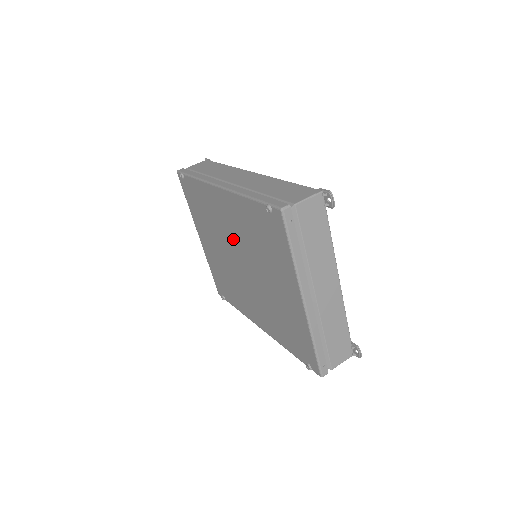
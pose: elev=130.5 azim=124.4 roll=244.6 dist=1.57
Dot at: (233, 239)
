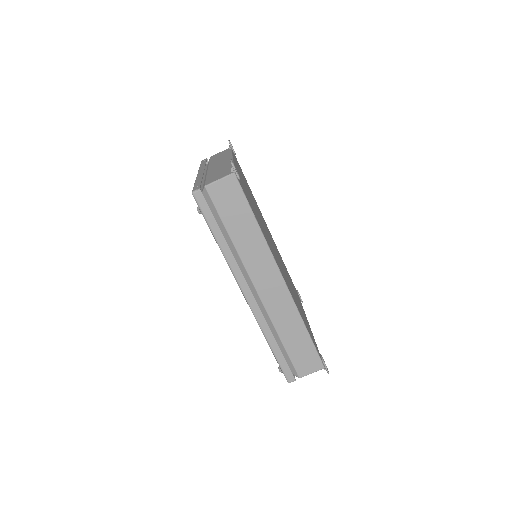
Dot at: occluded
